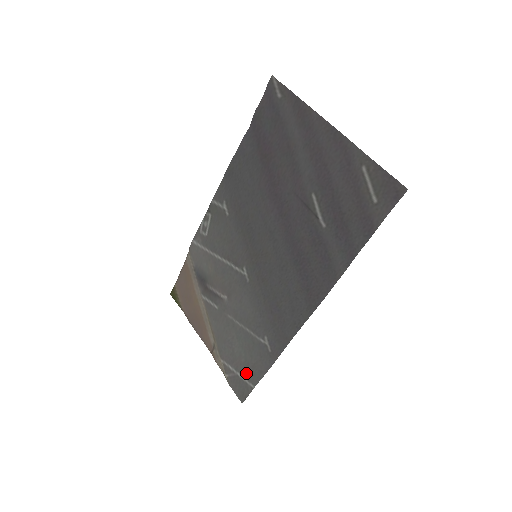
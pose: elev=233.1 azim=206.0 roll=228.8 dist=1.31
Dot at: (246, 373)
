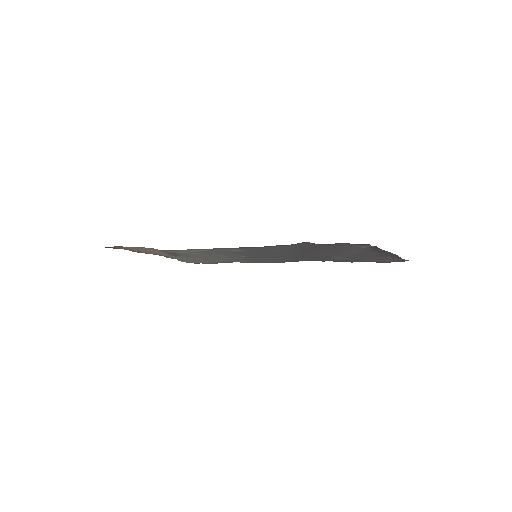
Dot at: occluded
